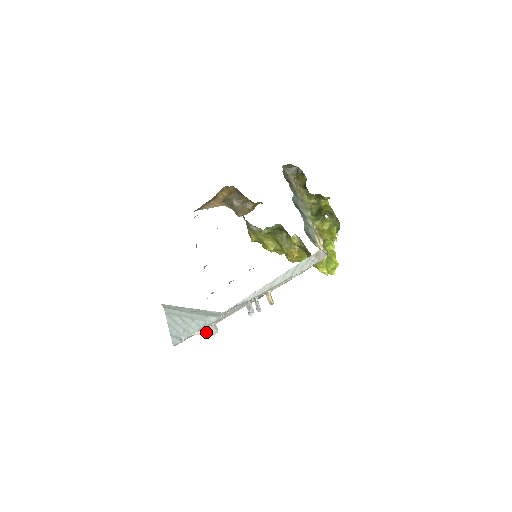
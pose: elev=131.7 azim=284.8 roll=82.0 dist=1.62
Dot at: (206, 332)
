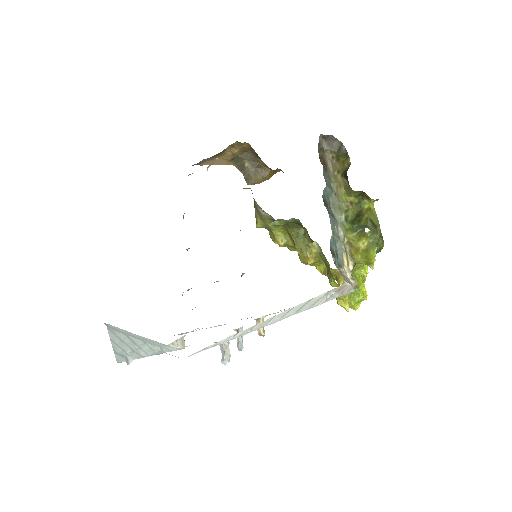
Dot at: occluded
